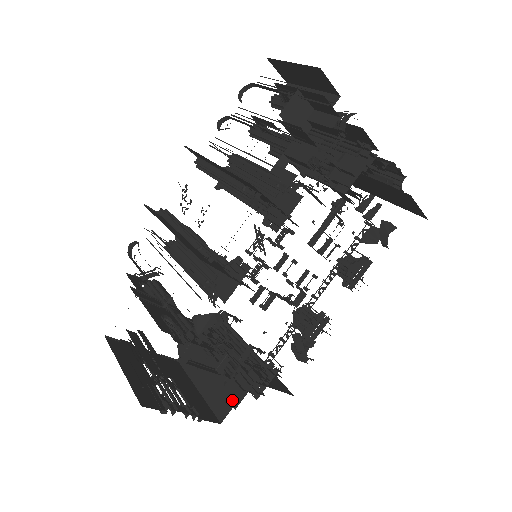
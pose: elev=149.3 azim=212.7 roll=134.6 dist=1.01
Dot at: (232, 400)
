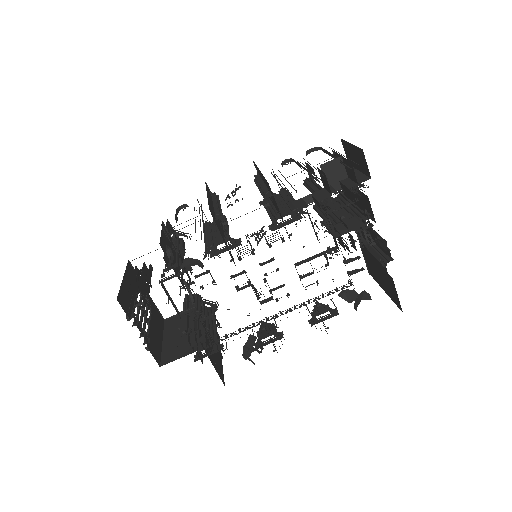
Dot at: (178, 348)
